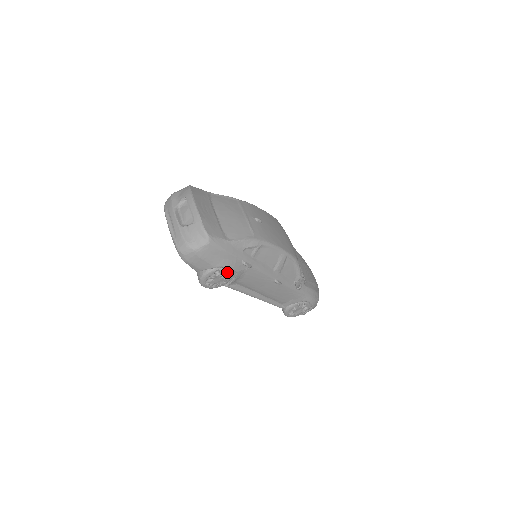
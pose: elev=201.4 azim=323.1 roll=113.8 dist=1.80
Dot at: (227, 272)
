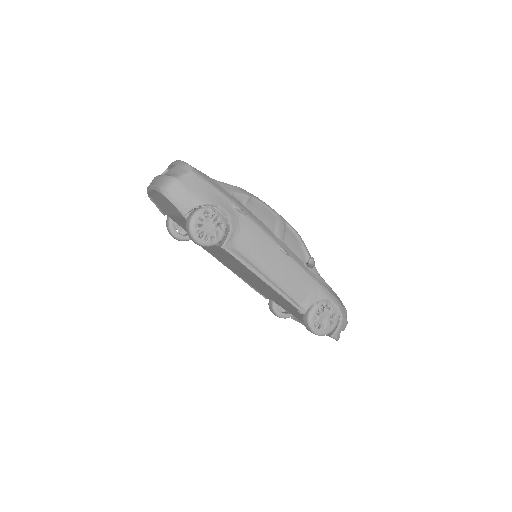
Dot at: (218, 215)
